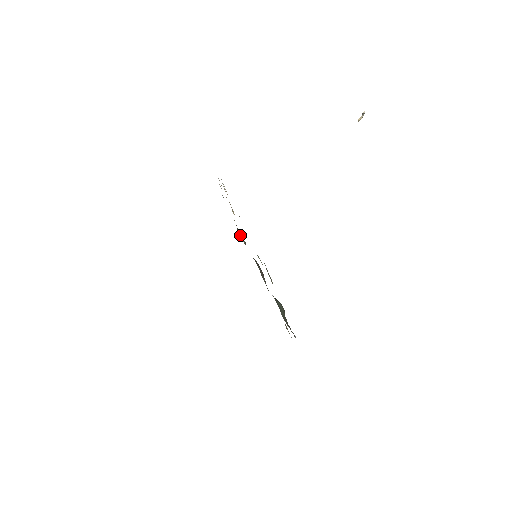
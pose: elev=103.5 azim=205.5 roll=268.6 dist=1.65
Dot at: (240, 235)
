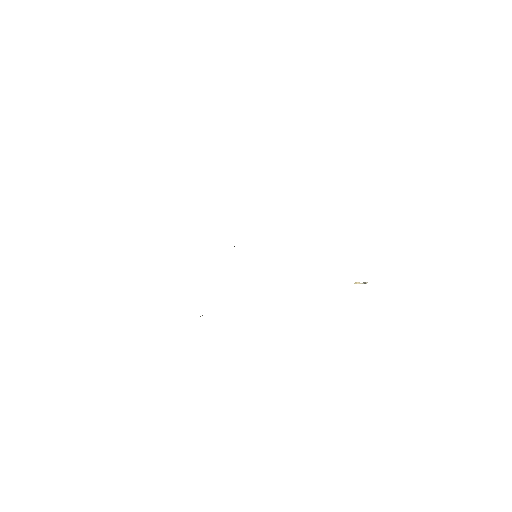
Dot at: occluded
